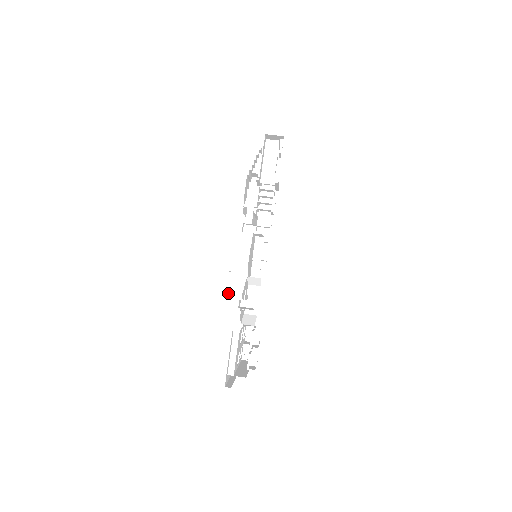
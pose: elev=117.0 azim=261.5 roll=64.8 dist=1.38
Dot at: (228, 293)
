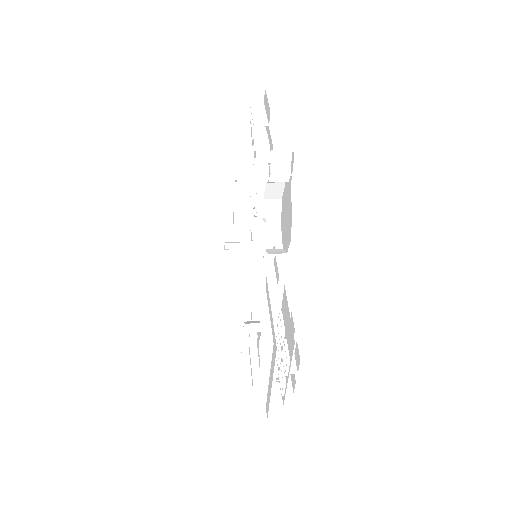
Dot at: (234, 267)
